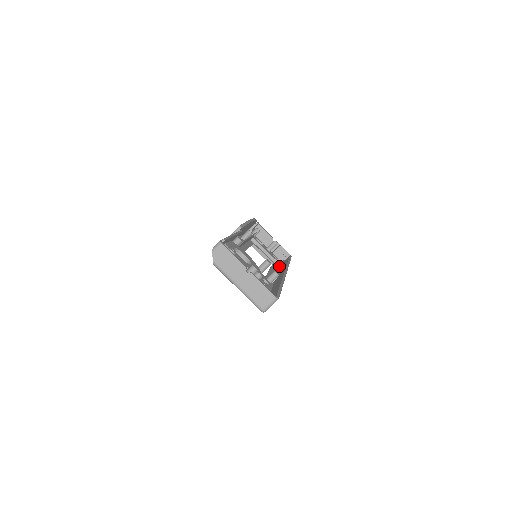
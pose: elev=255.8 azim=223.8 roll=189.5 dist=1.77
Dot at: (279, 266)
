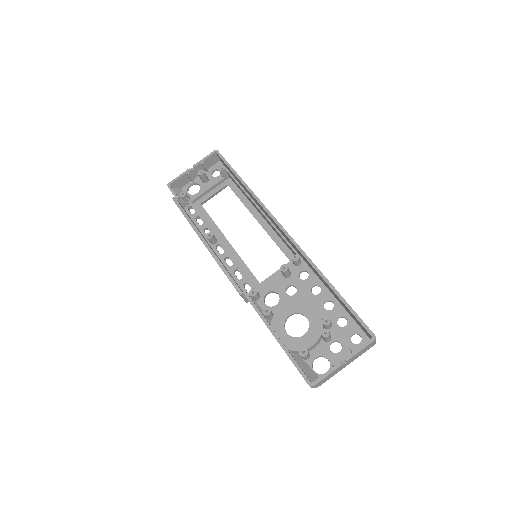
Dot at: (245, 195)
